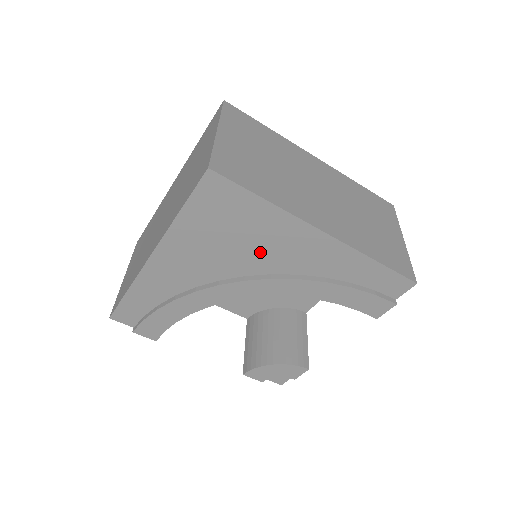
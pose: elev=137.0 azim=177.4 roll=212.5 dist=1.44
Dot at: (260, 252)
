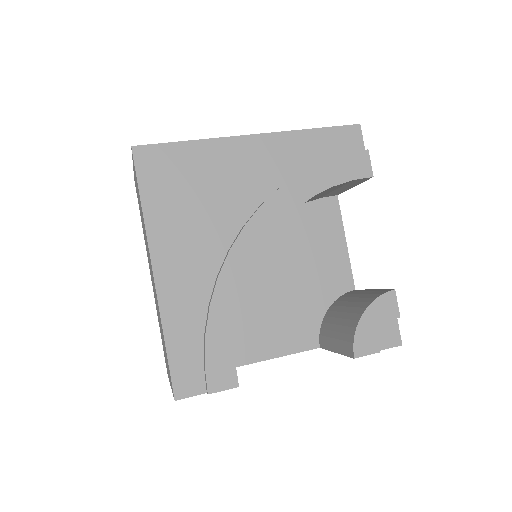
Dot at: (231, 192)
